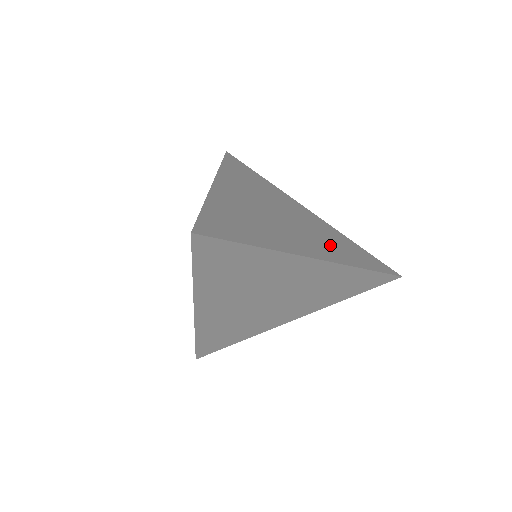
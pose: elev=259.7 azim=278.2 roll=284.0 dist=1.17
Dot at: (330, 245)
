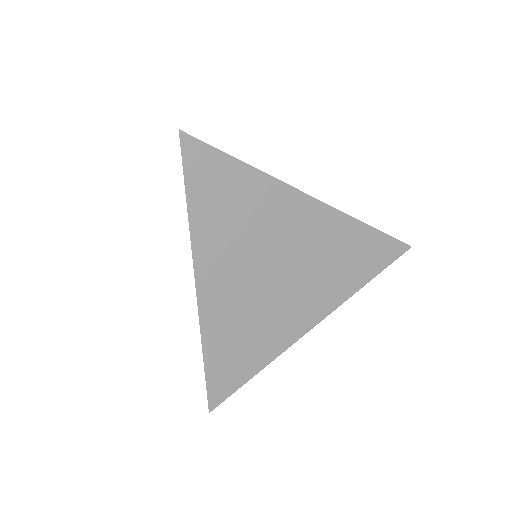
Dot at: occluded
